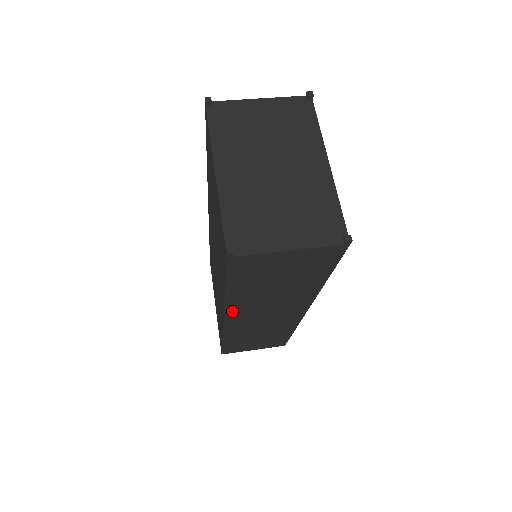
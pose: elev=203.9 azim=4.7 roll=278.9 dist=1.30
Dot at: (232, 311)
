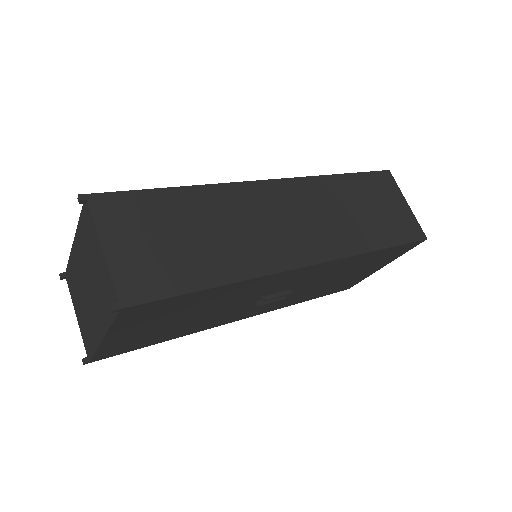
Dot at: occluded
